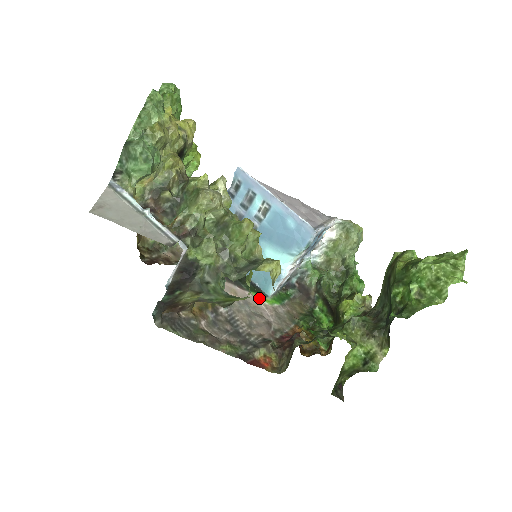
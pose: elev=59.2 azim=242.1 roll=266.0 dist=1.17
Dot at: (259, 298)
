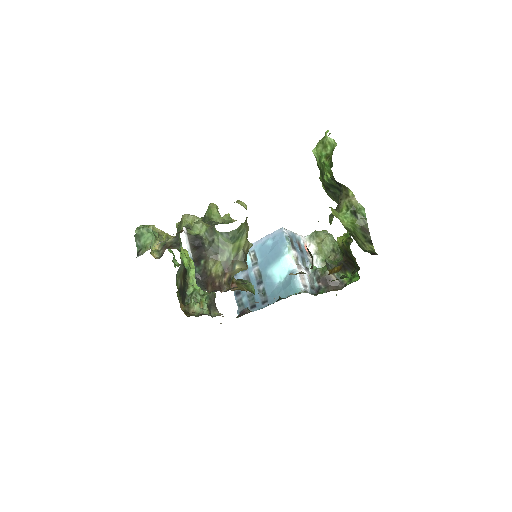
Dot at: (293, 294)
